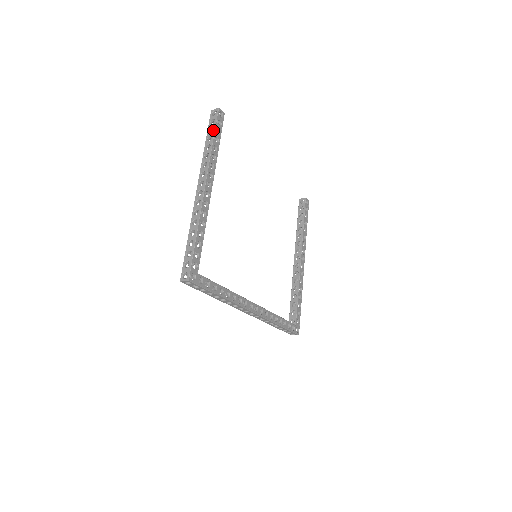
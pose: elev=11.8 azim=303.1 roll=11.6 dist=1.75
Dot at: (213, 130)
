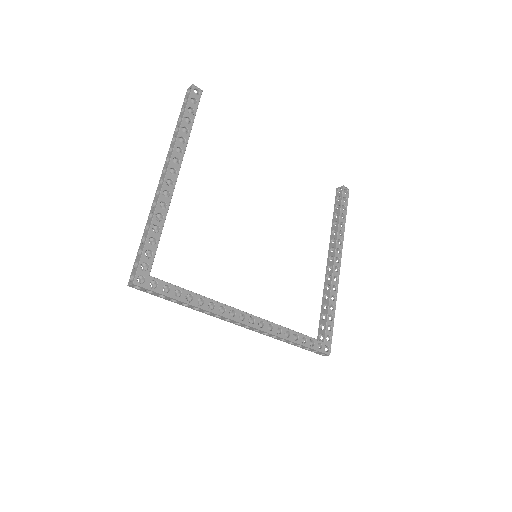
Dot at: (184, 110)
